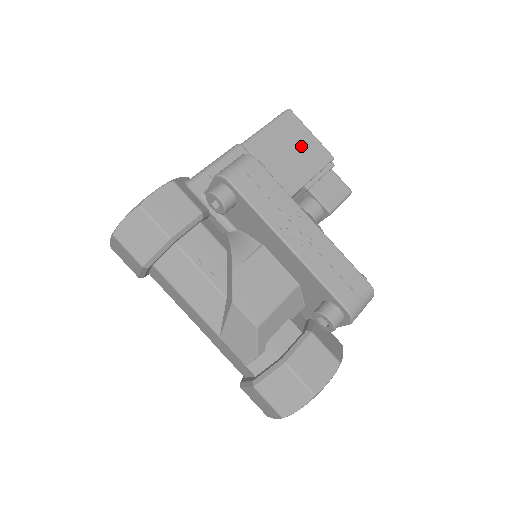
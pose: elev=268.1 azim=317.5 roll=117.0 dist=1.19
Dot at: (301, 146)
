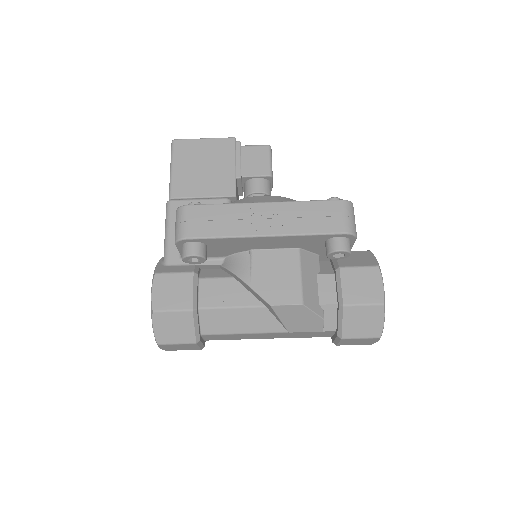
Dot at: (206, 155)
